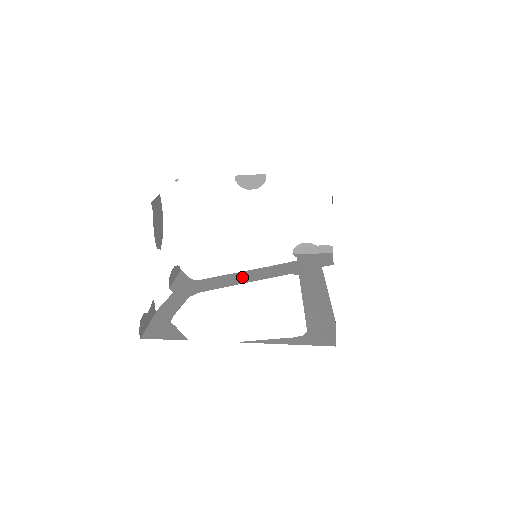
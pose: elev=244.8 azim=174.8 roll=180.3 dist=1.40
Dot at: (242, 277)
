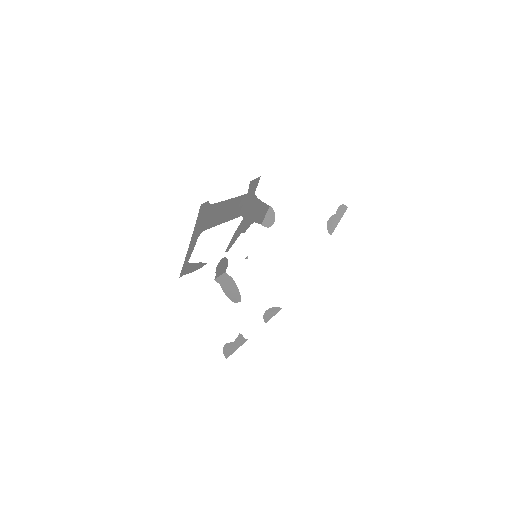
Dot at: occluded
